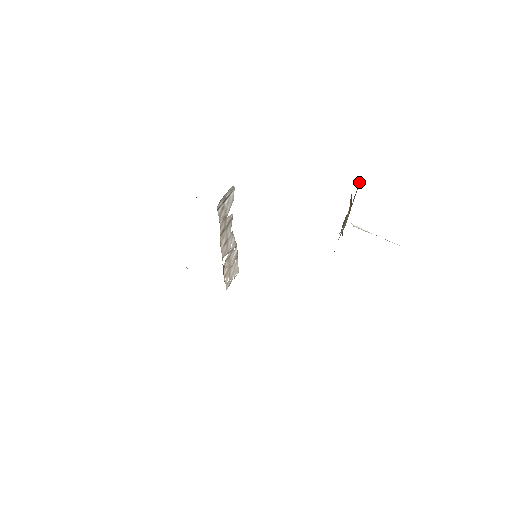
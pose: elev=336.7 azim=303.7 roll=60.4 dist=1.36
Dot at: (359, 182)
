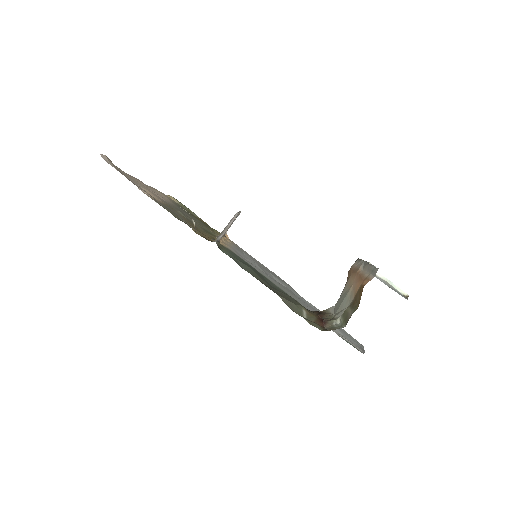
Dot at: (376, 269)
